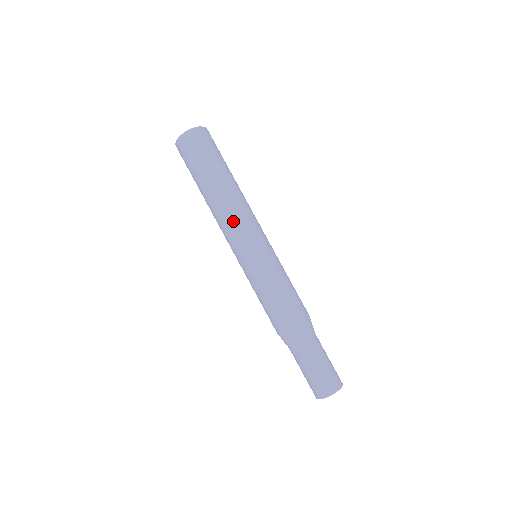
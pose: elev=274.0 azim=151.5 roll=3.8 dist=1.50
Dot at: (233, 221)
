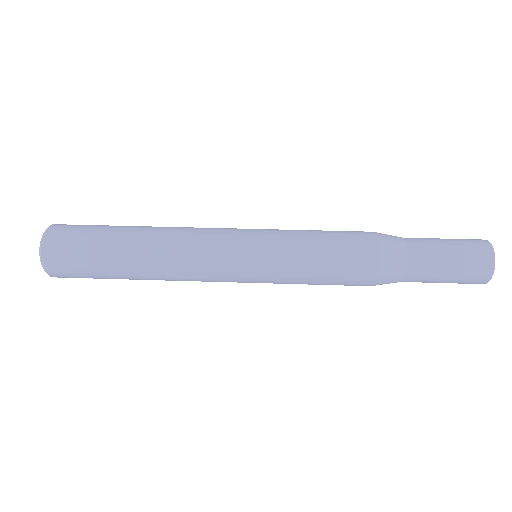
Dot at: (198, 228)
